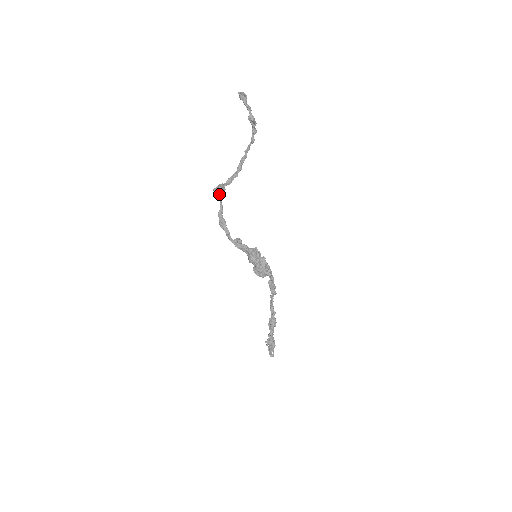
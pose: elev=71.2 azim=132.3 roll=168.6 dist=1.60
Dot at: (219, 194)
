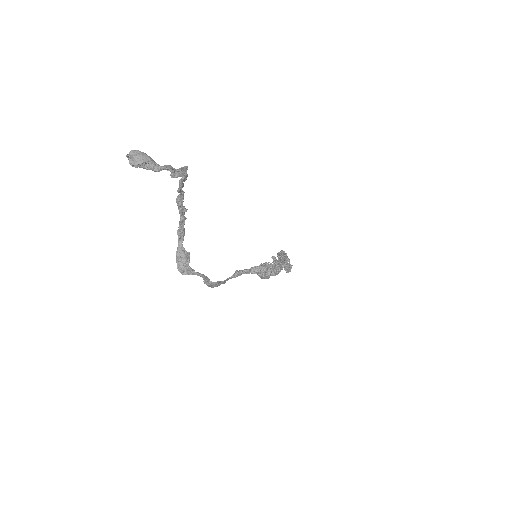
Dot at: (190, 269)
